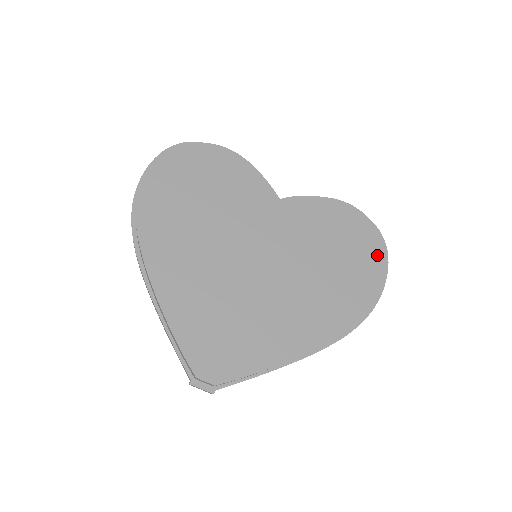
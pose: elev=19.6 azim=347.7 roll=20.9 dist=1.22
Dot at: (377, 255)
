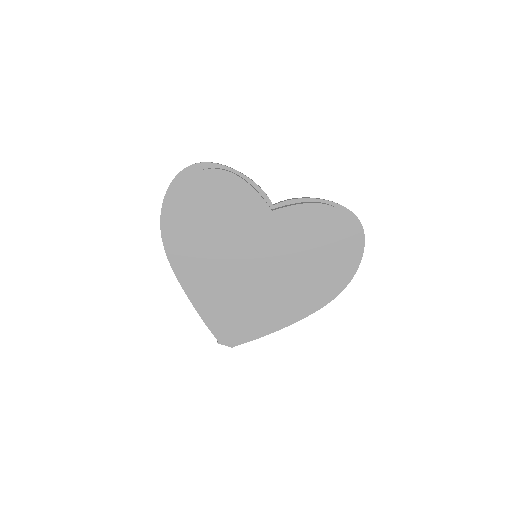
Dot at: (353, 248)
